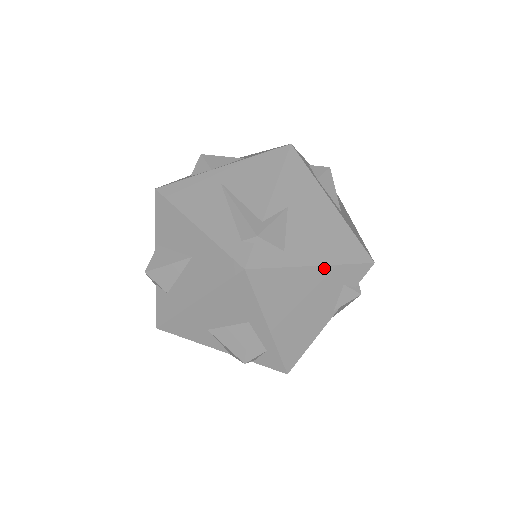
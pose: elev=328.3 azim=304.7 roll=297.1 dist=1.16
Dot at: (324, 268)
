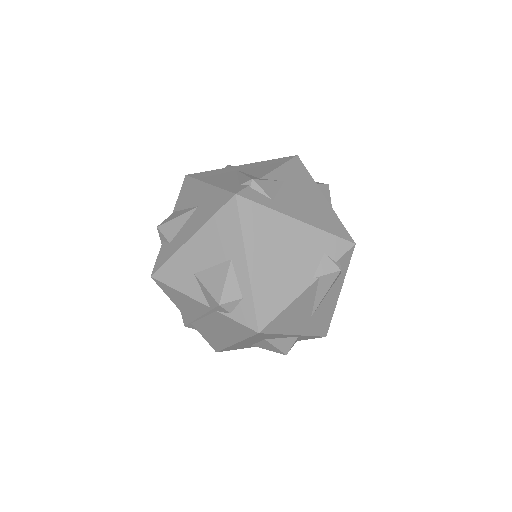
Dot at: (306, 226)
